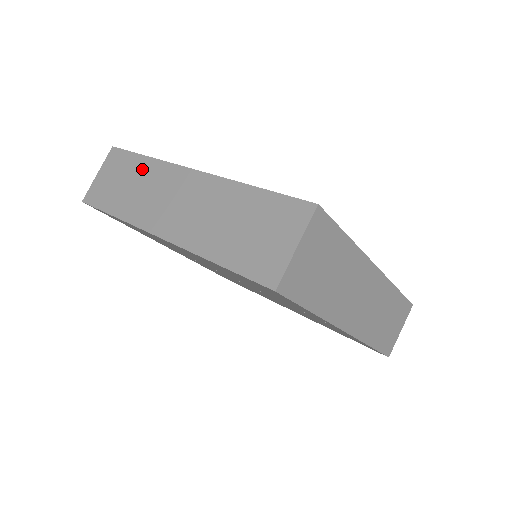
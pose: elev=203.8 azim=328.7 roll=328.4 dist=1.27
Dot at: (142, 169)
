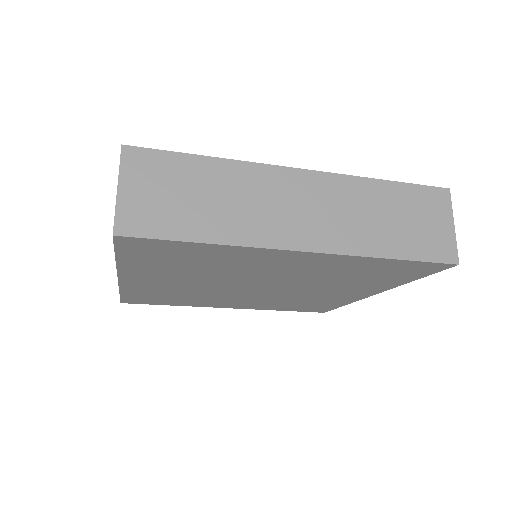
Dot at: occluded
